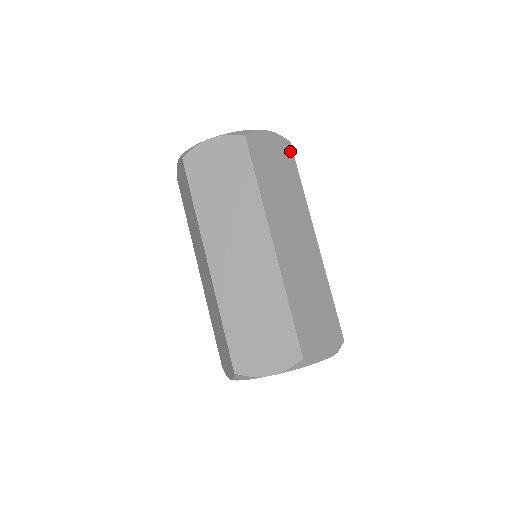
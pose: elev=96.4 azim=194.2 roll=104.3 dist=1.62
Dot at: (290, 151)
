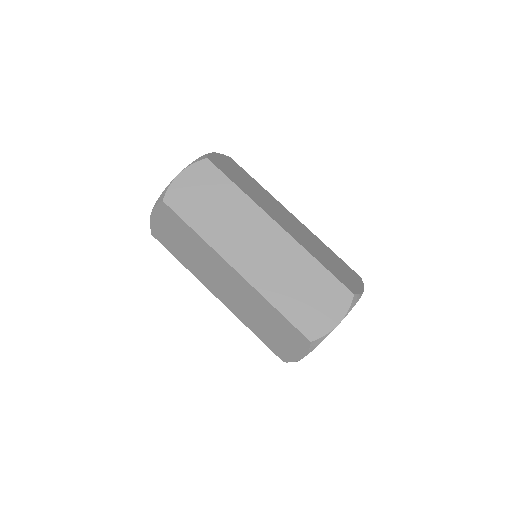
Dot at: (211, 167)
